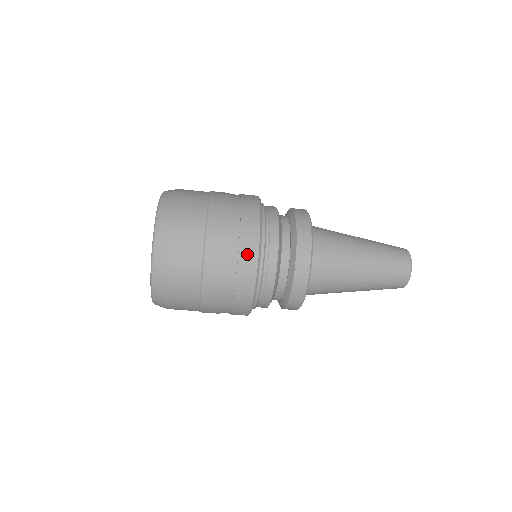
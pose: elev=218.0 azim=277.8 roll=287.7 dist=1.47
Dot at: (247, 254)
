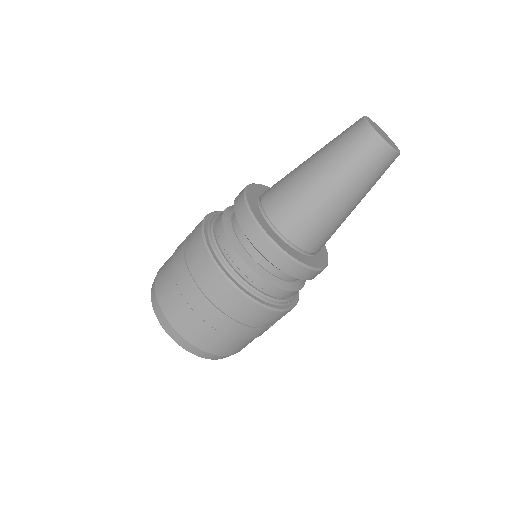
Dot at: (244, 308)
